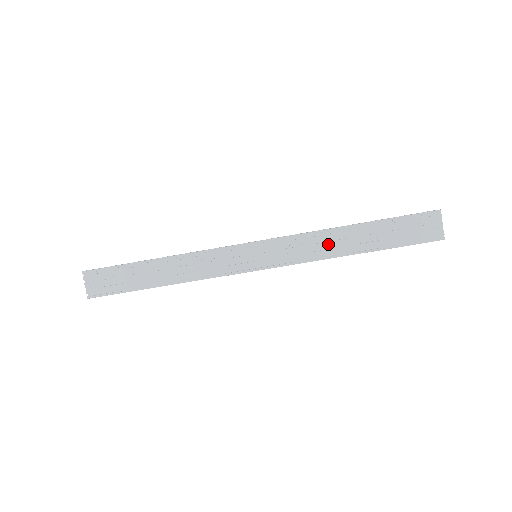
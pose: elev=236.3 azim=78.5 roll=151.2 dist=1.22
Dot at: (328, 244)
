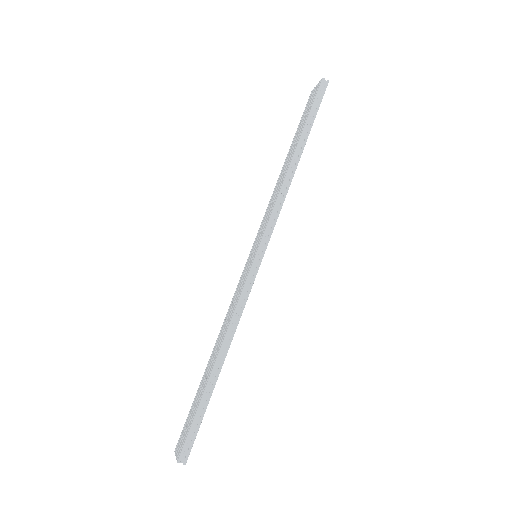
Dot at: (279, 184)
